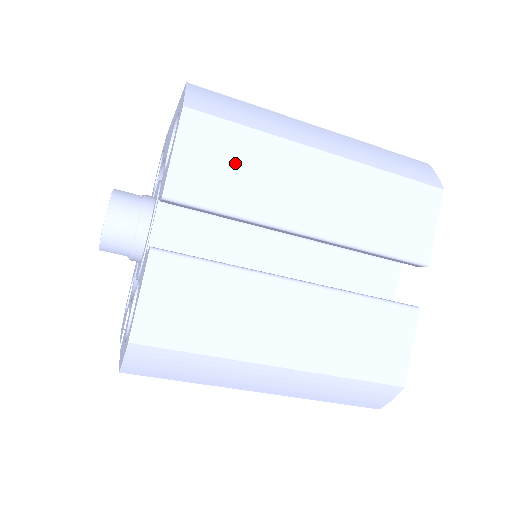
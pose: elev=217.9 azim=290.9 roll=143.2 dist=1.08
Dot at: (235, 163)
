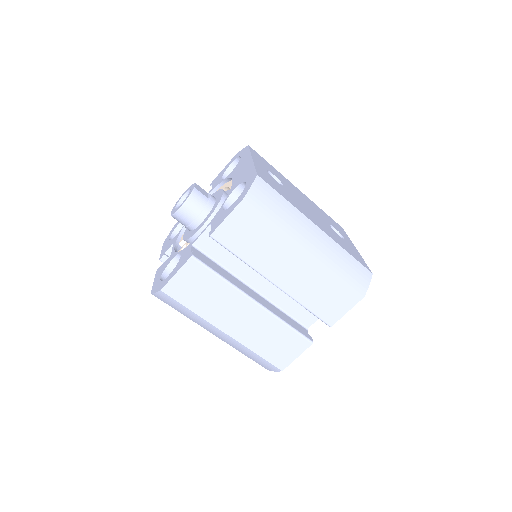
Dot at: (256, 236)
